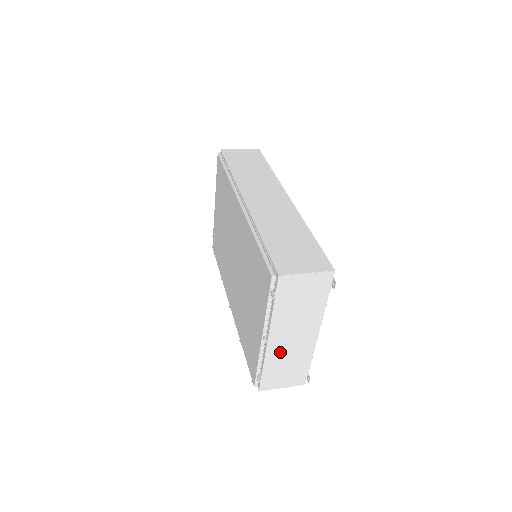
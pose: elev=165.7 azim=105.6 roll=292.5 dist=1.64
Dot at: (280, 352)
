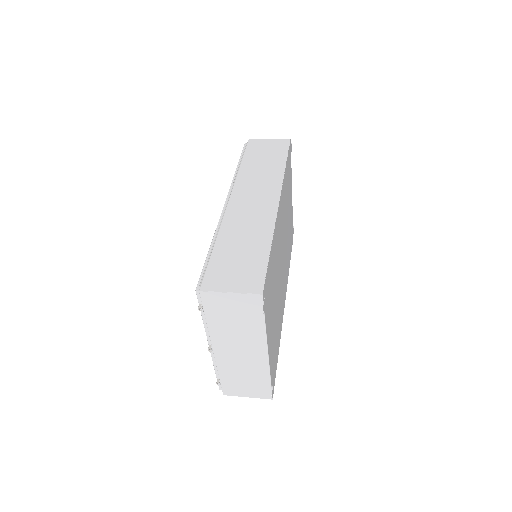
Dot at: (231, 363)
